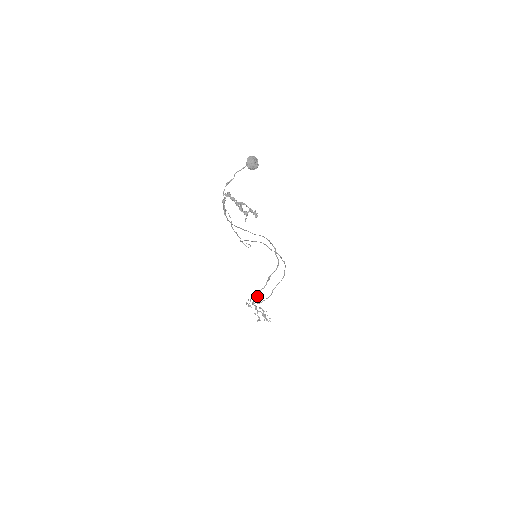
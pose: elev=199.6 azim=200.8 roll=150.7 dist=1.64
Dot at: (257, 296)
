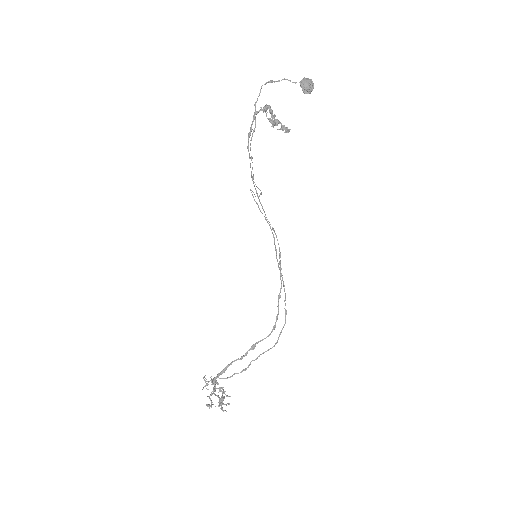
Dot at: (225, 369)
